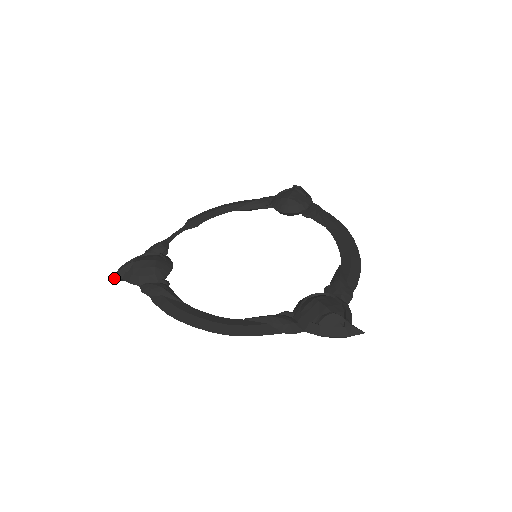
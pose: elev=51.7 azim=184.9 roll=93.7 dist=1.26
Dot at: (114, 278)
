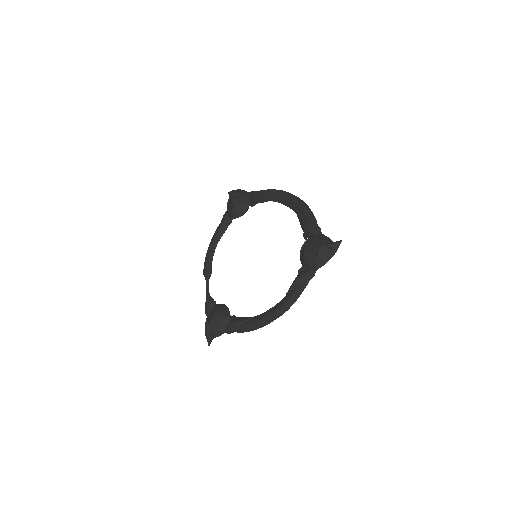
Dot at: (209, 343)
